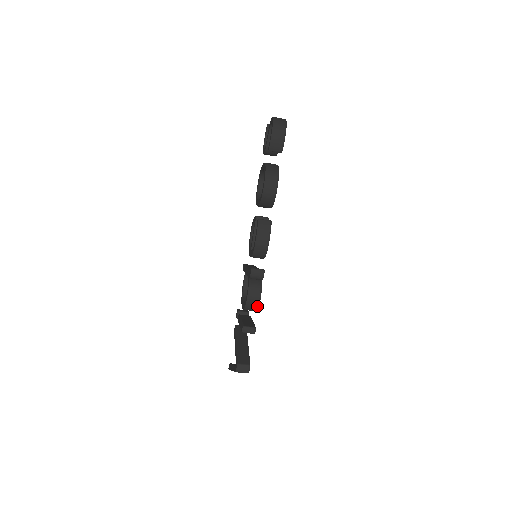
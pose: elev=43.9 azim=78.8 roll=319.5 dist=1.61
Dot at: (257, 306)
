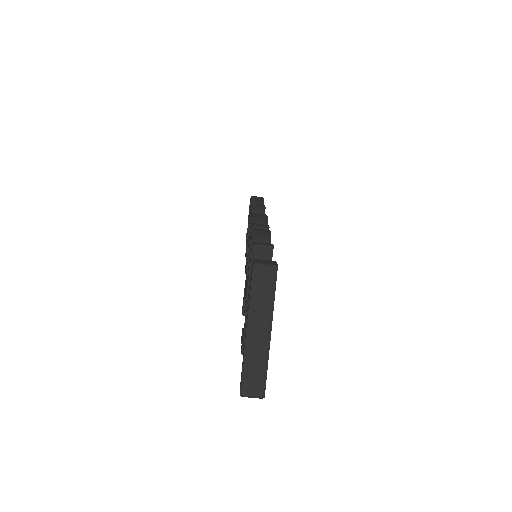
Dot at: (268, 239)
